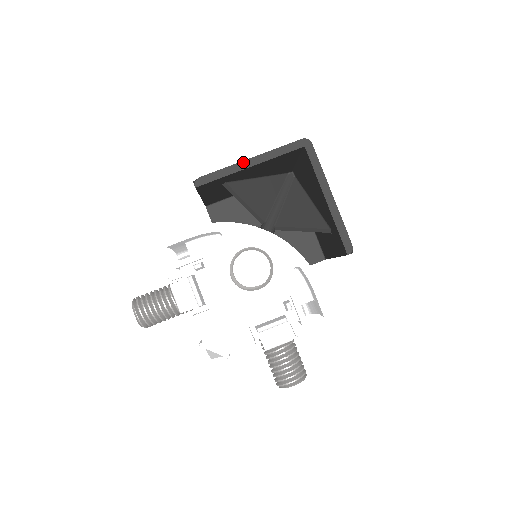
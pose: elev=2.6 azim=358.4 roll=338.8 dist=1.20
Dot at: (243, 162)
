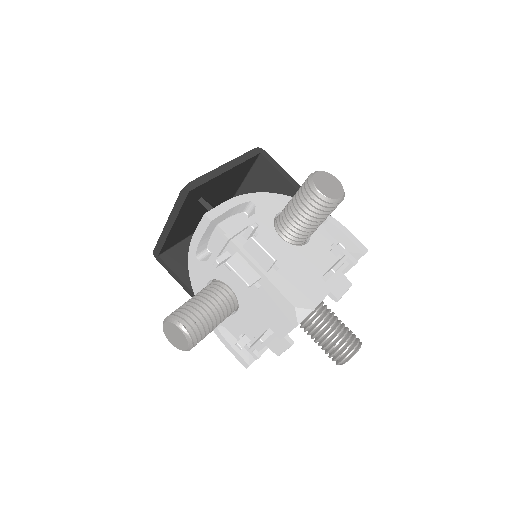
Dot at: (220, 167)
